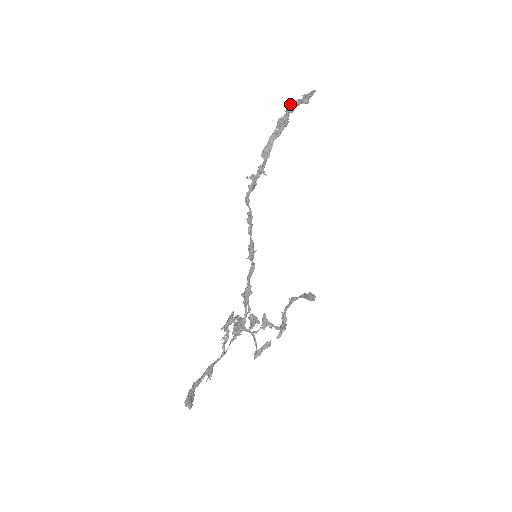
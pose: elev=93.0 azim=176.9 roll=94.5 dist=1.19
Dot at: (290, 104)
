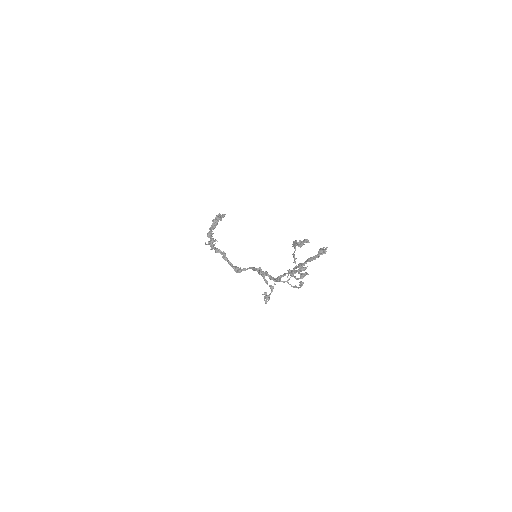
Dot at: (217, 215)
